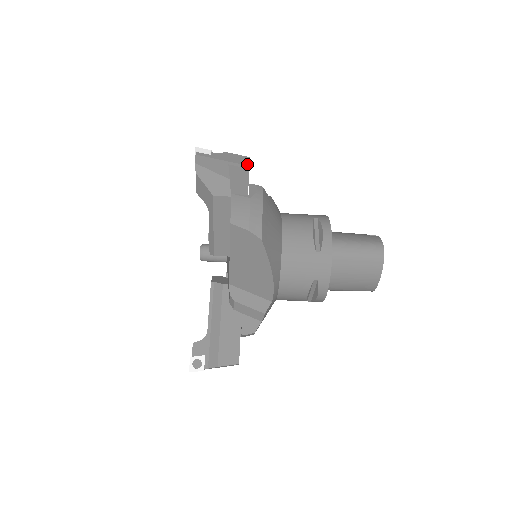
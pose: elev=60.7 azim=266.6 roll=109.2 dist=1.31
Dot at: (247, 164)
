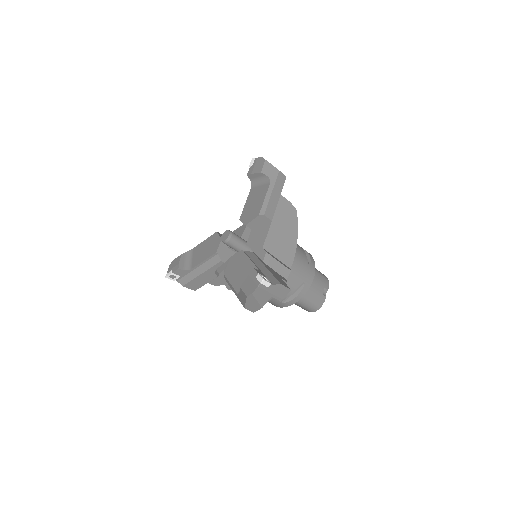
Dot at: (283, 298)
